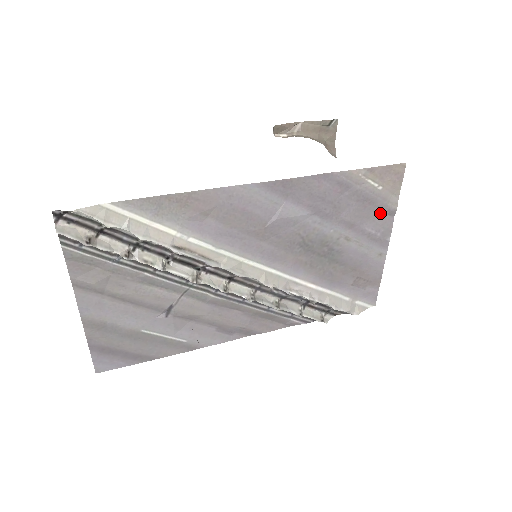
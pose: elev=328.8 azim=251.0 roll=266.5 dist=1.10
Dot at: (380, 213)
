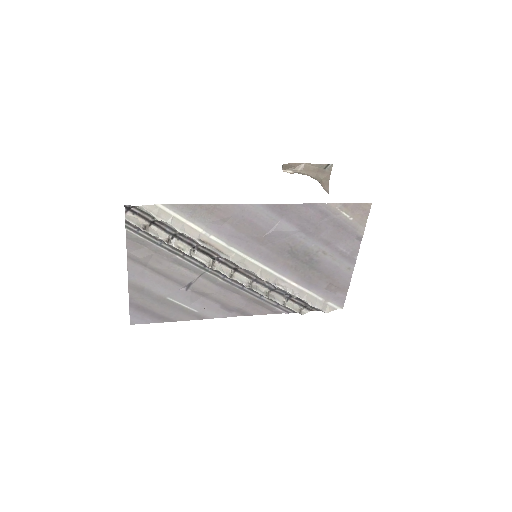
Dot at: (350, 237)
